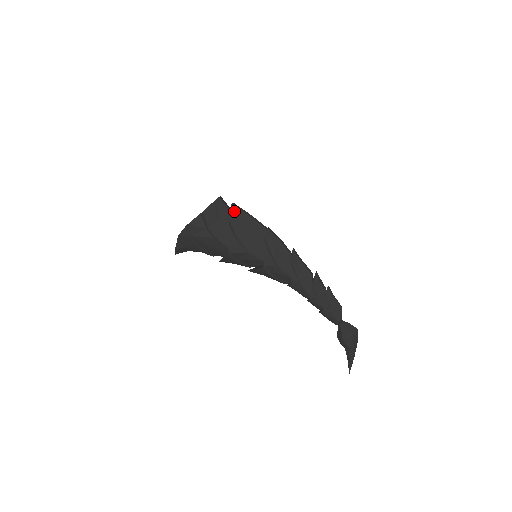
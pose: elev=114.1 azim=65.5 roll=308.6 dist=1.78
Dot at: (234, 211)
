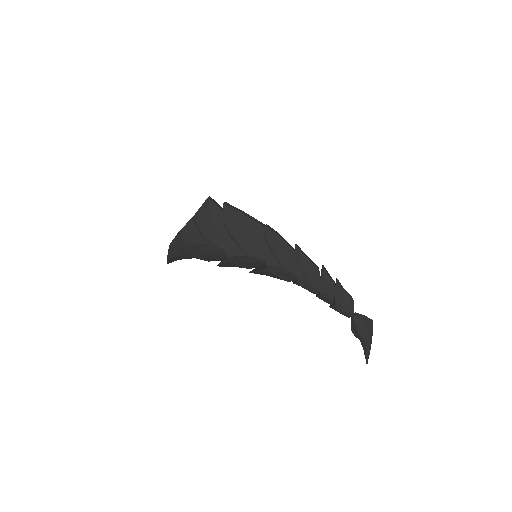
Dot at: (227, 211)
